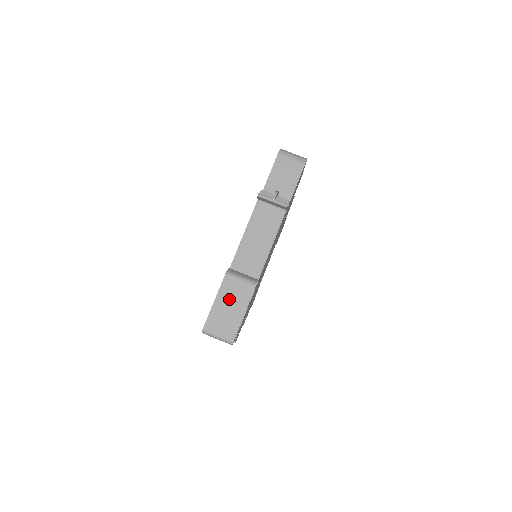
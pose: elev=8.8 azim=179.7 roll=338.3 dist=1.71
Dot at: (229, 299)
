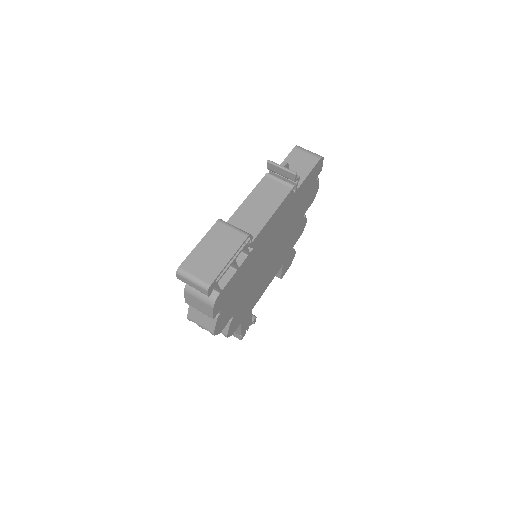
Dot at: (216, 244)
